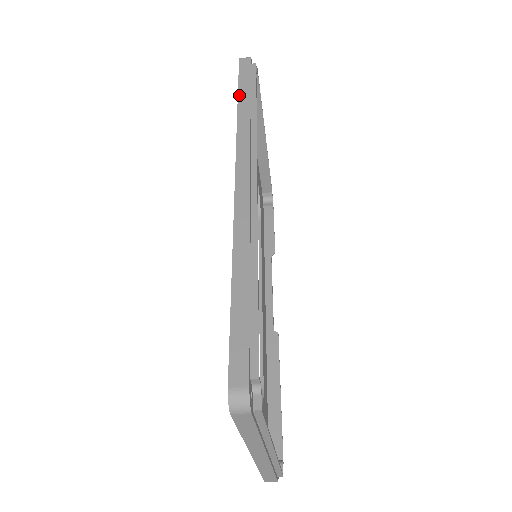
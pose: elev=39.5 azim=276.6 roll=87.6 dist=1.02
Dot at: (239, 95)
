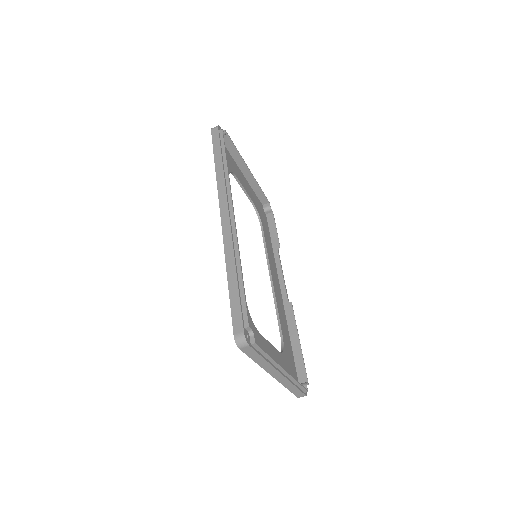
Dot at: (215, 158)
